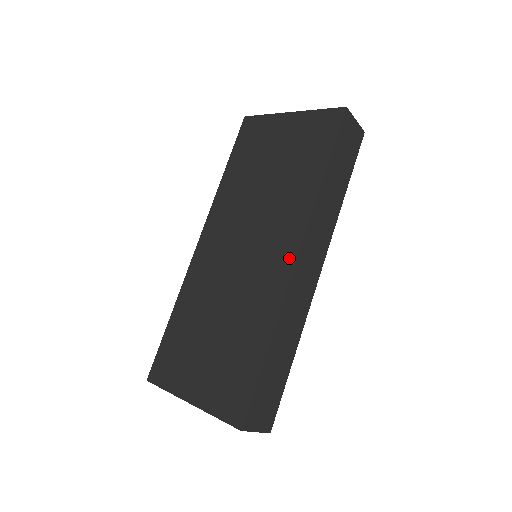
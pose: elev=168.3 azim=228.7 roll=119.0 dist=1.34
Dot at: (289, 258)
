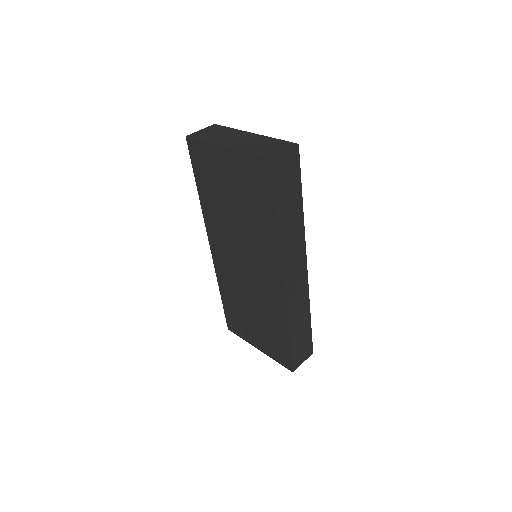
Dot at: (277, 283)
